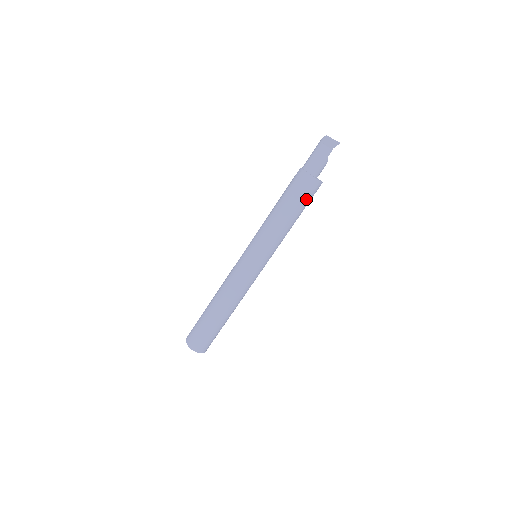
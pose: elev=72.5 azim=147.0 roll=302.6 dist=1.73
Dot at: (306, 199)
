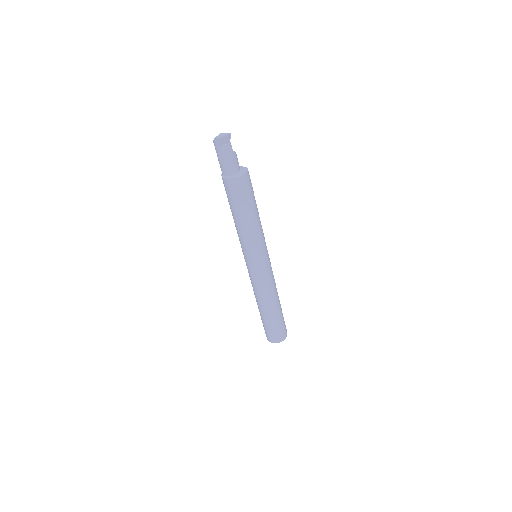
Dot at: (250, 194)
